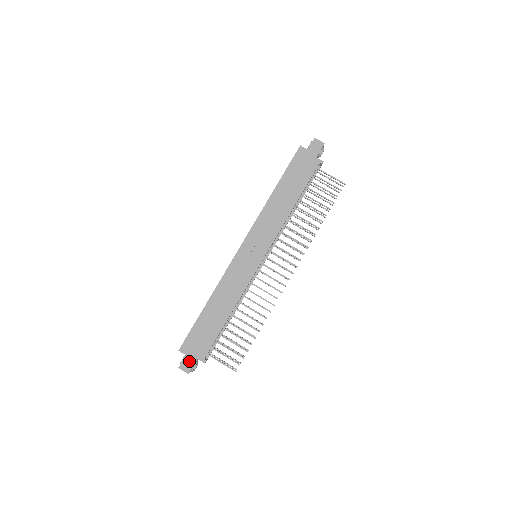
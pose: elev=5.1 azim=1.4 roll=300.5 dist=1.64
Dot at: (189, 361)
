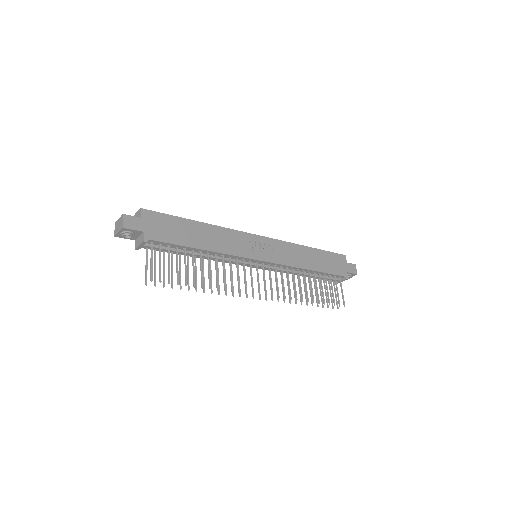
Dot at: (137, 223)
